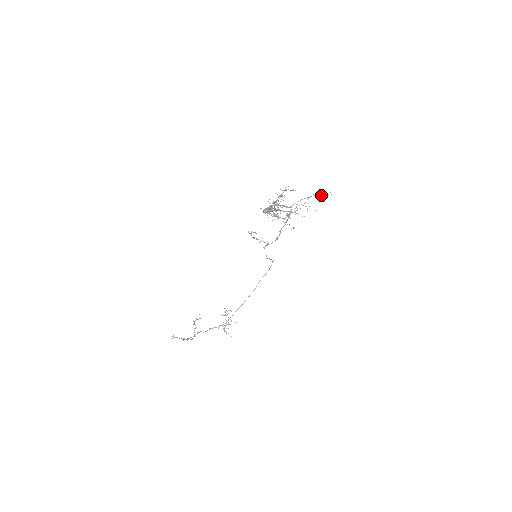
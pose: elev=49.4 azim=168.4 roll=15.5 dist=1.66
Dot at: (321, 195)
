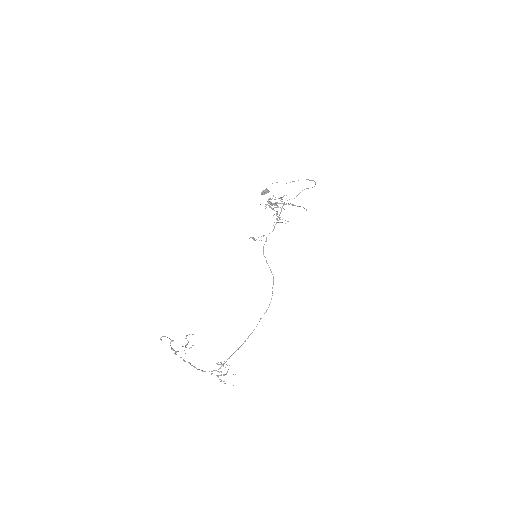
Dot at: occluded
